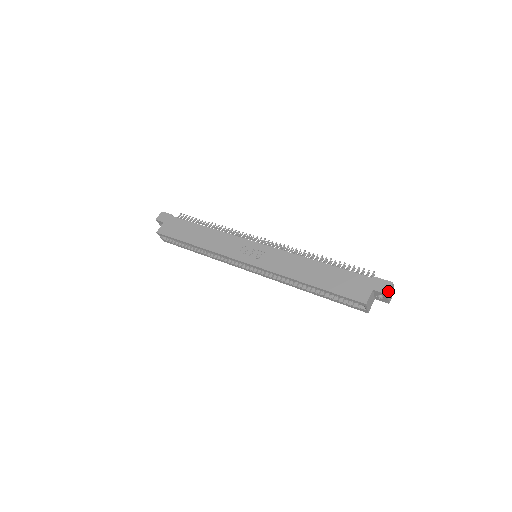
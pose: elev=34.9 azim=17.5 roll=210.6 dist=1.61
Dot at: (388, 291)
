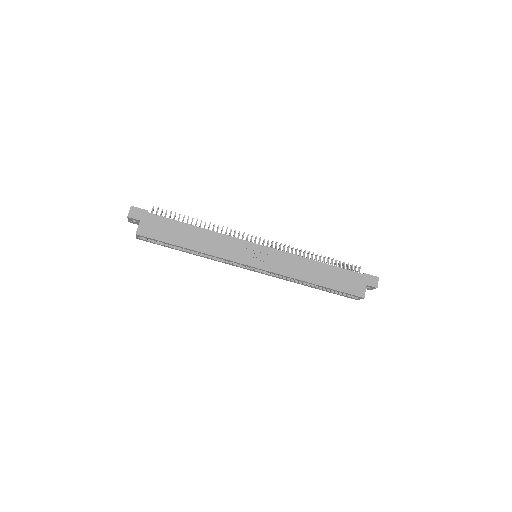
Dot at: (377, 285)
